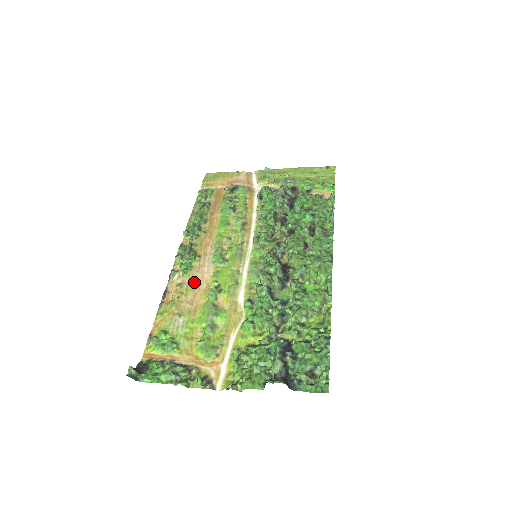
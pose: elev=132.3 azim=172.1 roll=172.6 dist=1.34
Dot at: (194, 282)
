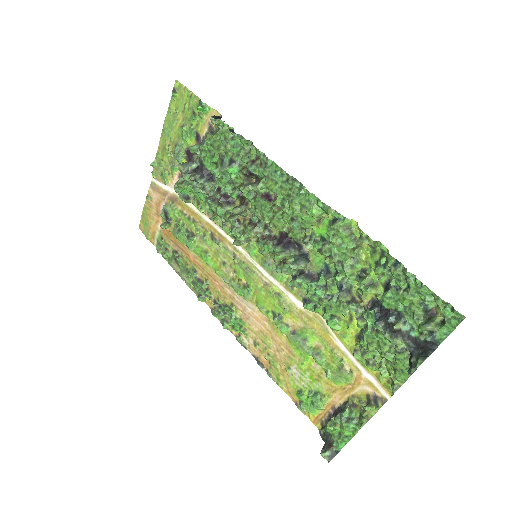
Dot at: (258, 330)
